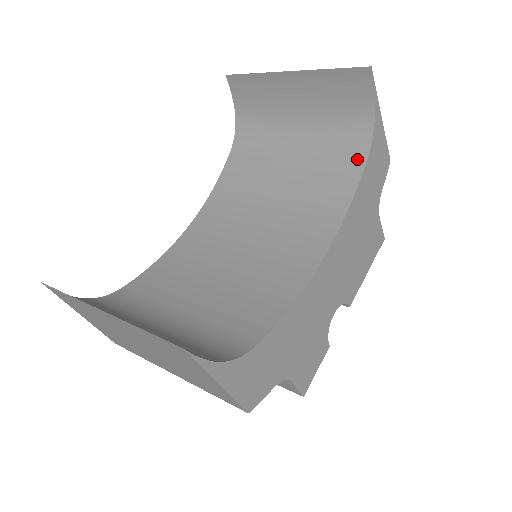
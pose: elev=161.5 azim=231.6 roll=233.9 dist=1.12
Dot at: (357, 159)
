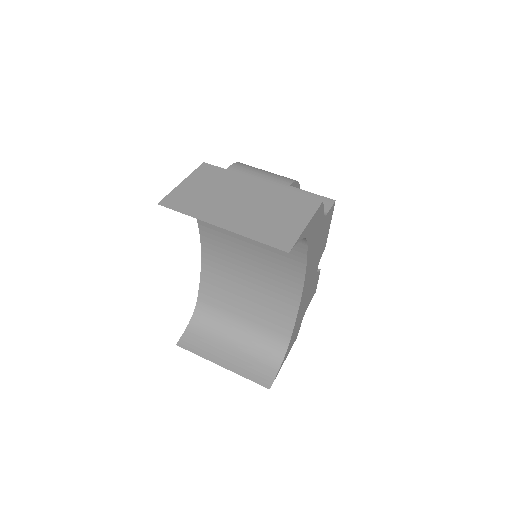
Dot at: (300, 242)
